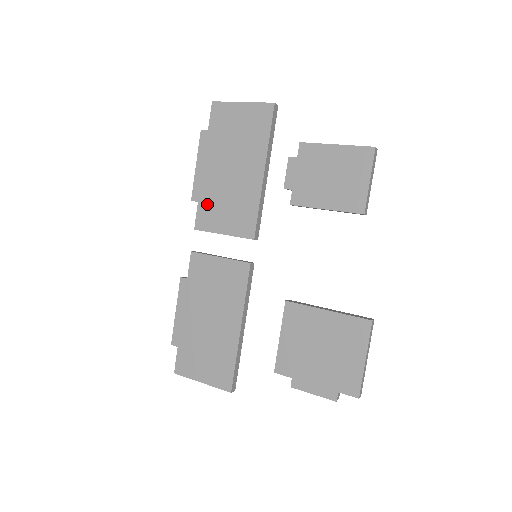
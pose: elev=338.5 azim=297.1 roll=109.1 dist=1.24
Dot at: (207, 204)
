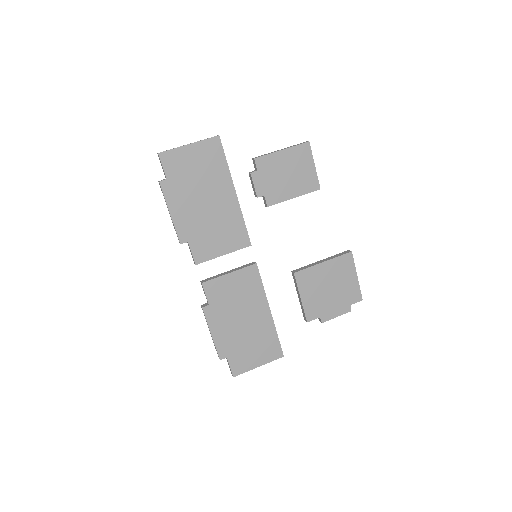
Dot at: (197, 240)
